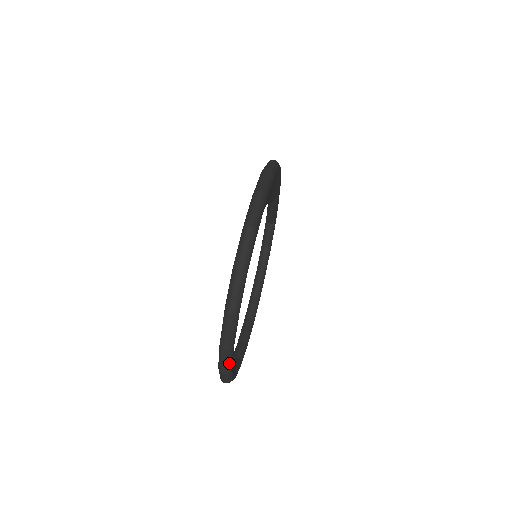
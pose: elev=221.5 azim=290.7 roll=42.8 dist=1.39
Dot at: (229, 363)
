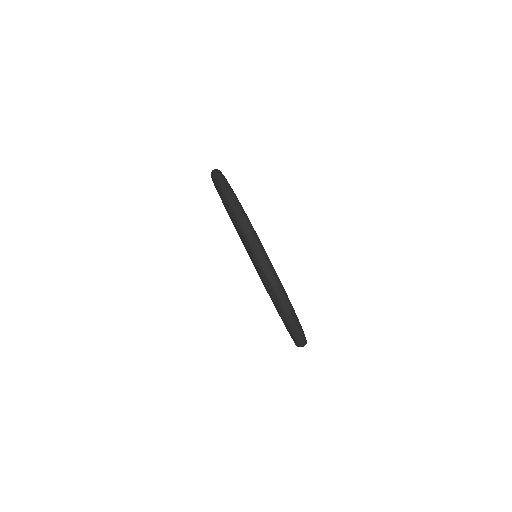
Dot at: (227, 184)
